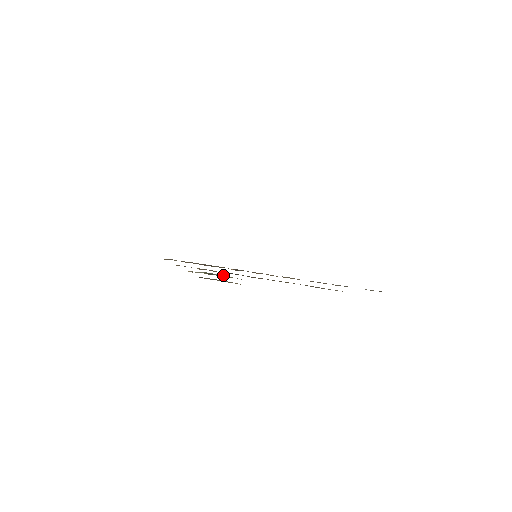
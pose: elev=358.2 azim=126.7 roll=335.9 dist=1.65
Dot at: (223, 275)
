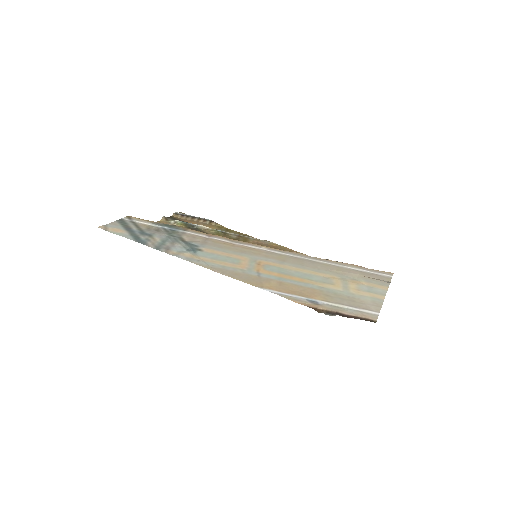
Dot at: (204, 226)
